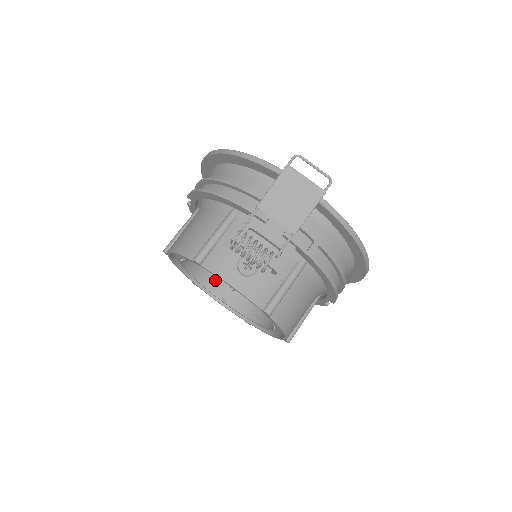
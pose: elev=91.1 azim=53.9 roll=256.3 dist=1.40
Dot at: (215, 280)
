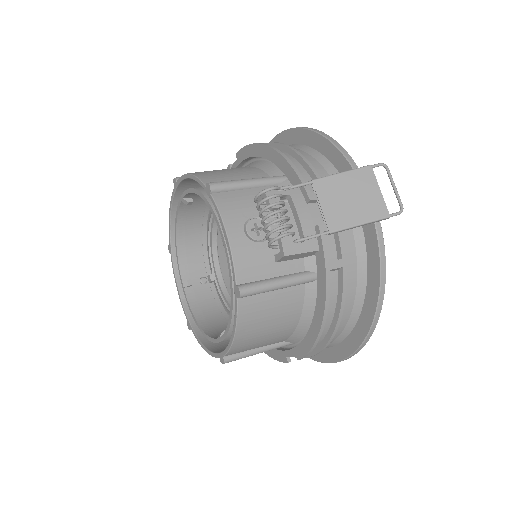
Dot at: (192, 258)
